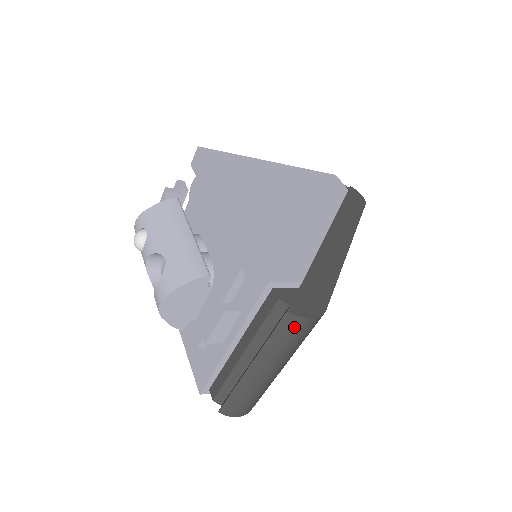
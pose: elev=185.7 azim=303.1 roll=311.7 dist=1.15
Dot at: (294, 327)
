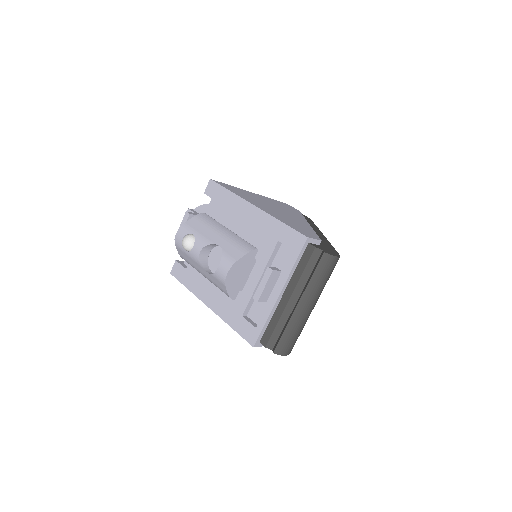
Dot at: (328, 264)
